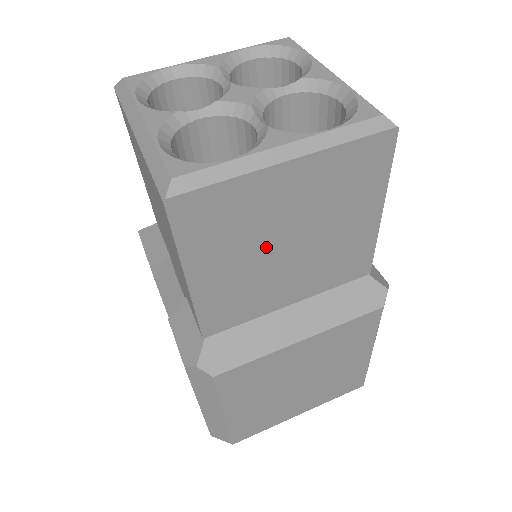
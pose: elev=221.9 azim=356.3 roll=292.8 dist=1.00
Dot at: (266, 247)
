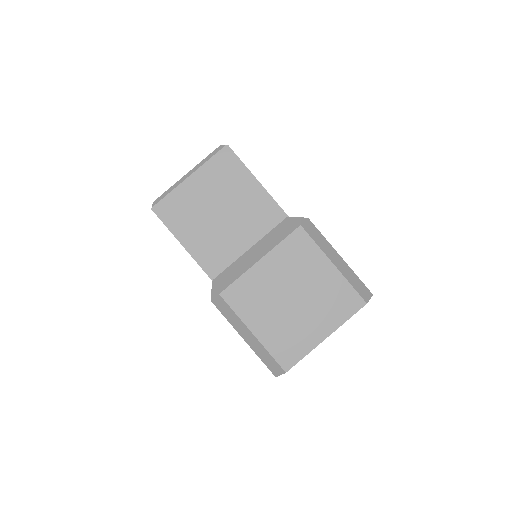
Dot at: (208, 217)
